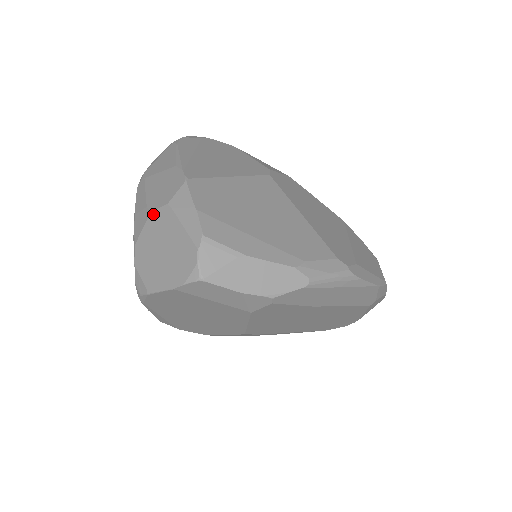
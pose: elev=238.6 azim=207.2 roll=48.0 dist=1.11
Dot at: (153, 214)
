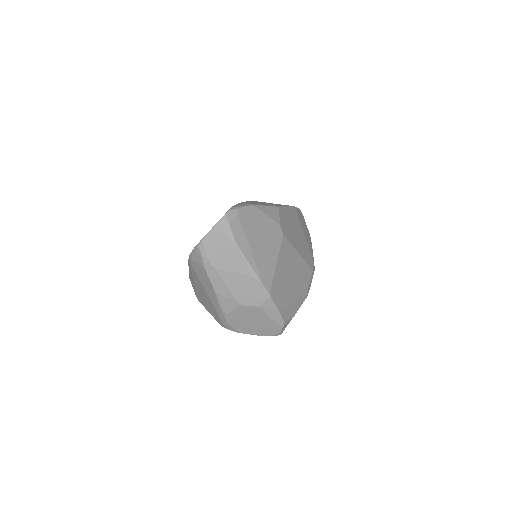
Dot at: (244, 307)
